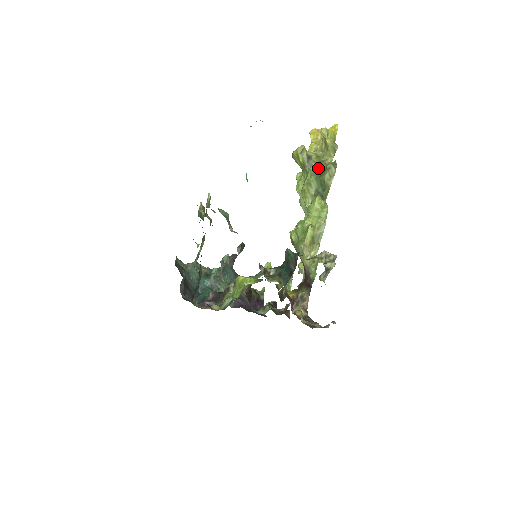
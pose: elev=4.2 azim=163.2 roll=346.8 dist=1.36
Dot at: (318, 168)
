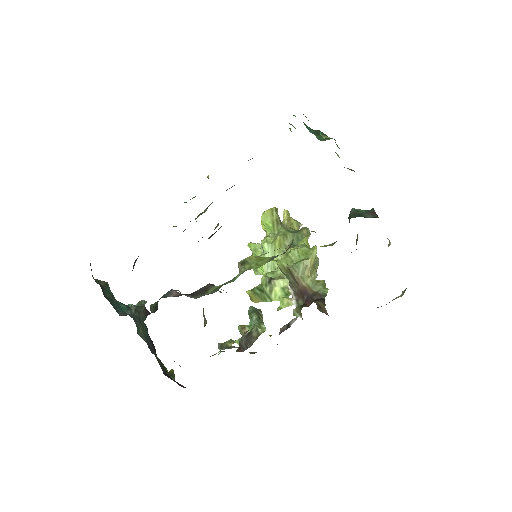
Dot at: (290, 229)
